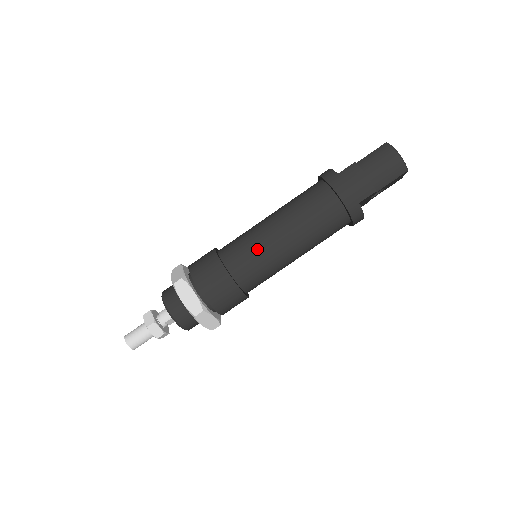
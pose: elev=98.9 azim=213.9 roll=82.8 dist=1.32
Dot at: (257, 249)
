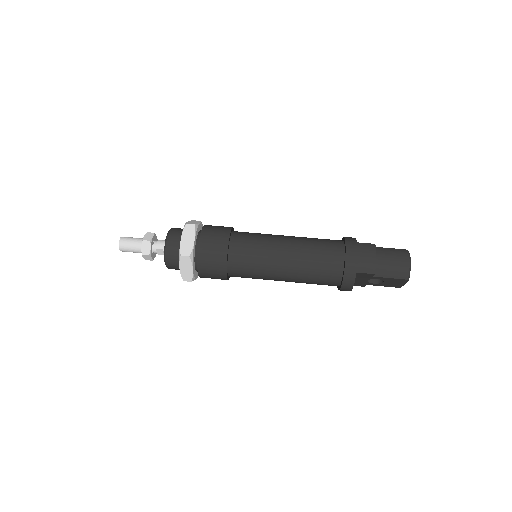
Dot at: (261, 247)
